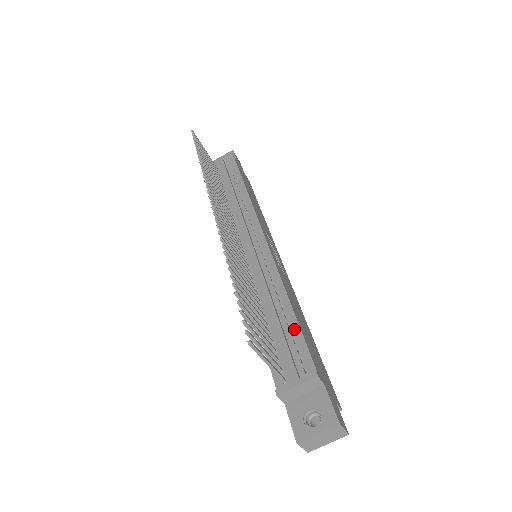
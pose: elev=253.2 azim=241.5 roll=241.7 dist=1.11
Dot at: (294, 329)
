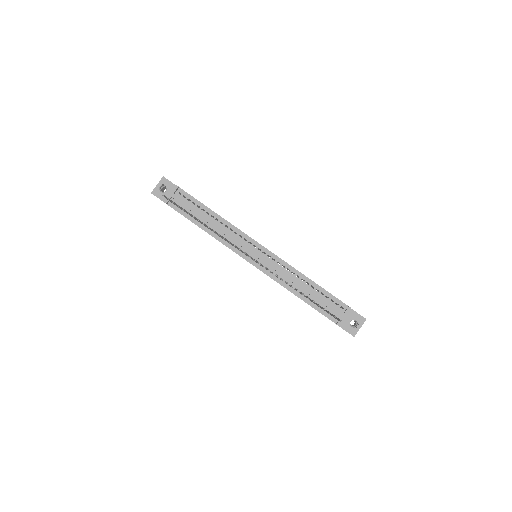
Dot at: (322, 292)
